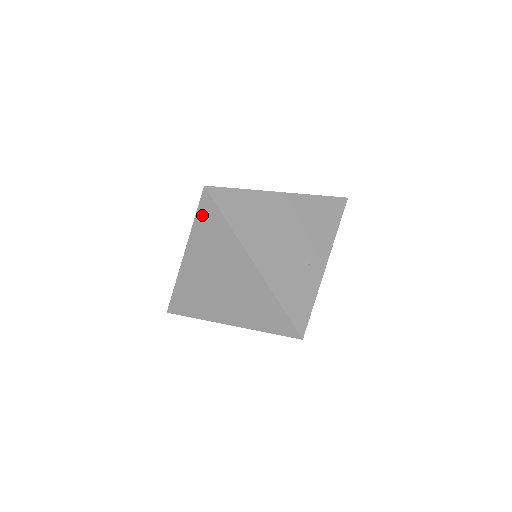
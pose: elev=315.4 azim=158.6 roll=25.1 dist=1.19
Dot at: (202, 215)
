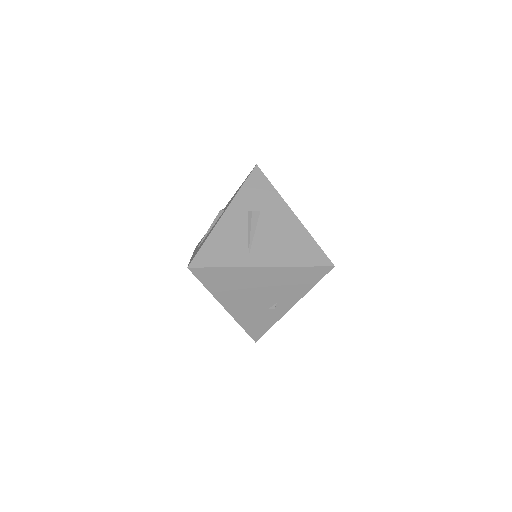
Dot at: occluded
